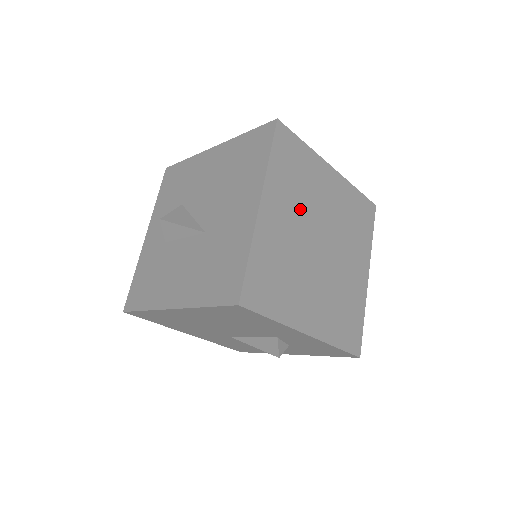
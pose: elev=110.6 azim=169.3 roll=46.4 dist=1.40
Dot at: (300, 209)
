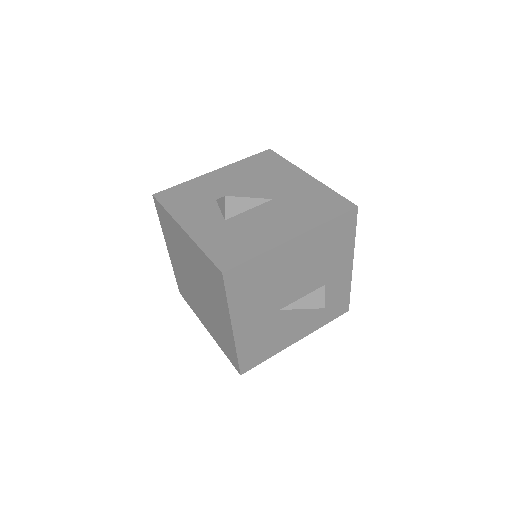
Dot at: occluded
